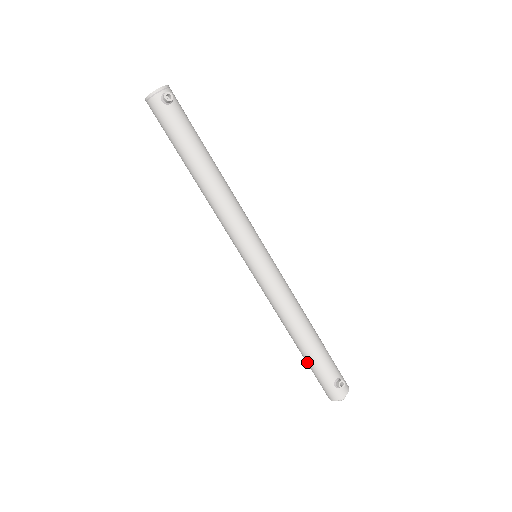
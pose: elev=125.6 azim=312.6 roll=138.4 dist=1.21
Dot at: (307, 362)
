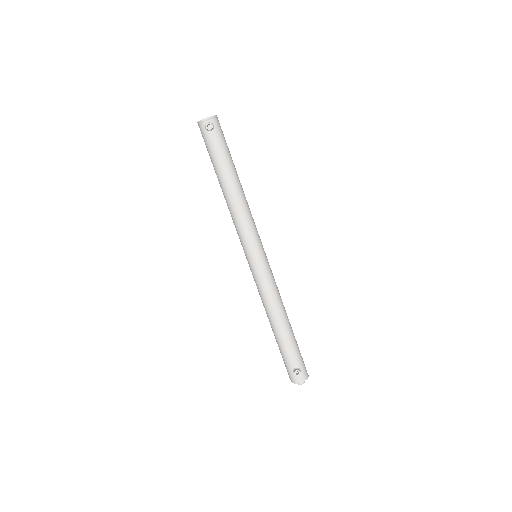
Dot at: (278, 346)
